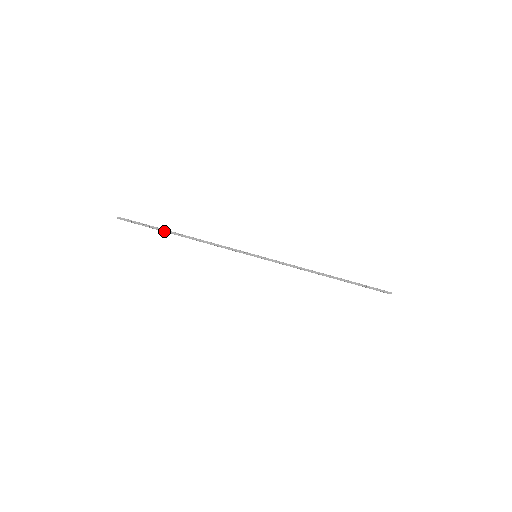
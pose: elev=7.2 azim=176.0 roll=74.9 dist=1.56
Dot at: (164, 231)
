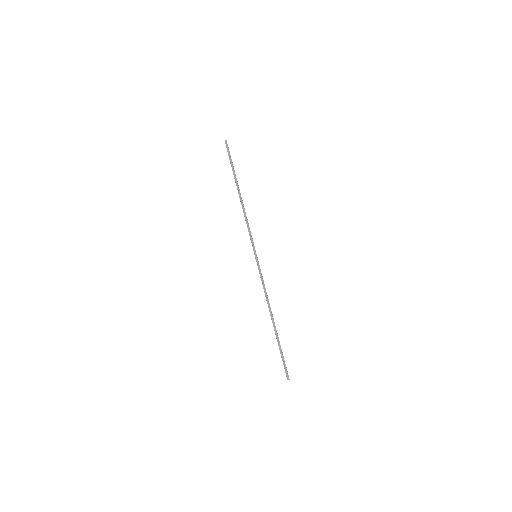
Dot at: (235, 178)
